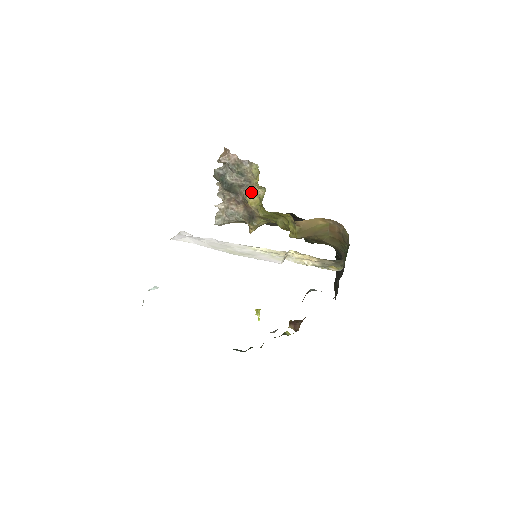
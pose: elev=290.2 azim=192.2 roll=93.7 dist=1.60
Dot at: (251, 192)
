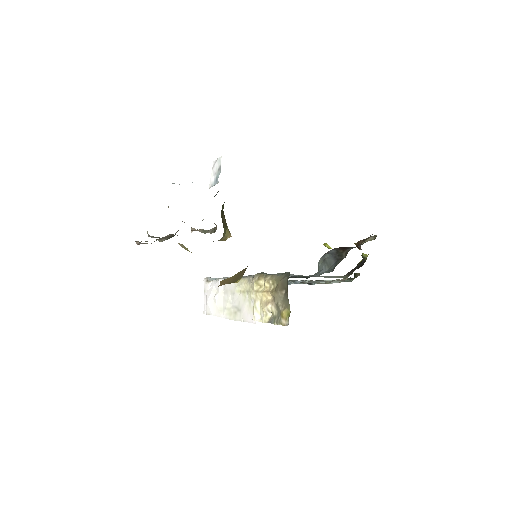
Dot at: occluded
